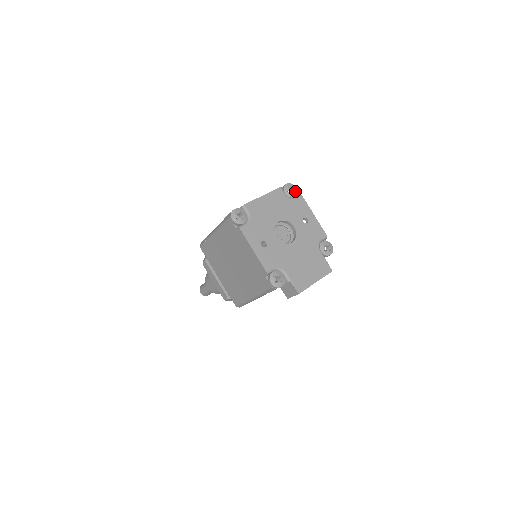
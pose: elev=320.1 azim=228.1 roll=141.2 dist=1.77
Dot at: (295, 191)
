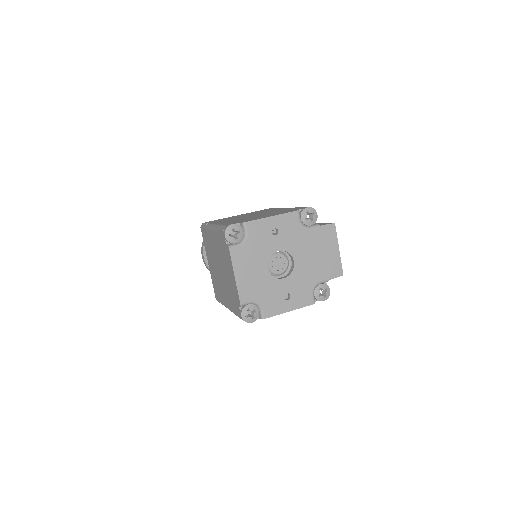
Dot at: (237, 229)
